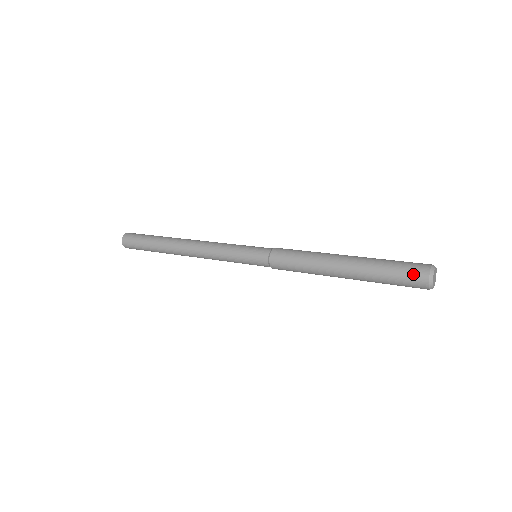
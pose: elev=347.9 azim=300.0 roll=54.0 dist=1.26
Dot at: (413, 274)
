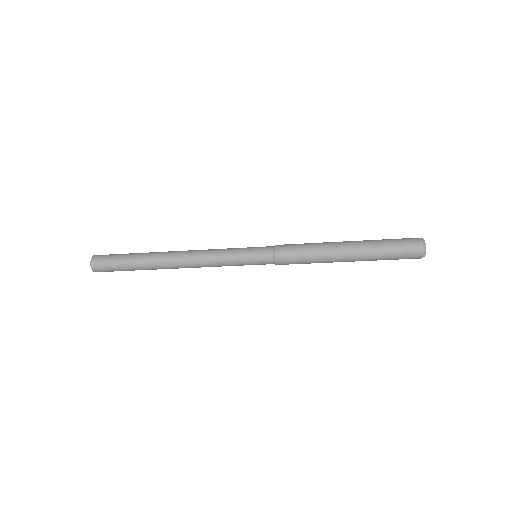
Dot at: (407, 238)
